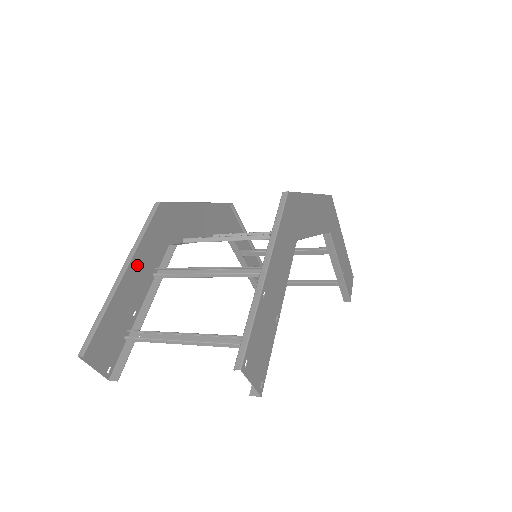
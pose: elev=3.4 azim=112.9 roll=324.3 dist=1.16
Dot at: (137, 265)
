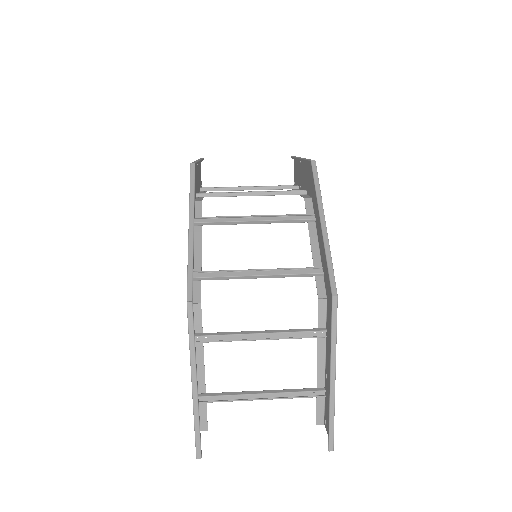
Dot at: occluded
